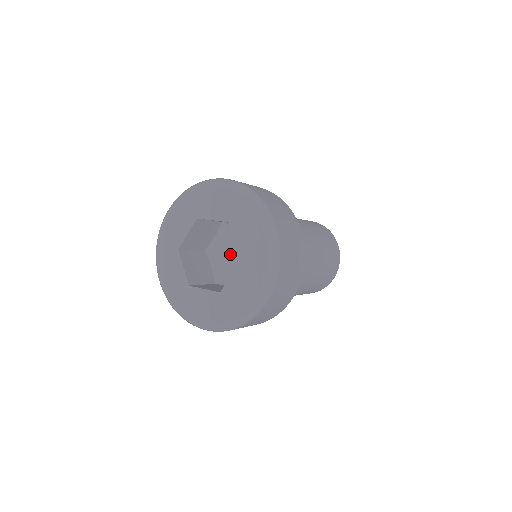
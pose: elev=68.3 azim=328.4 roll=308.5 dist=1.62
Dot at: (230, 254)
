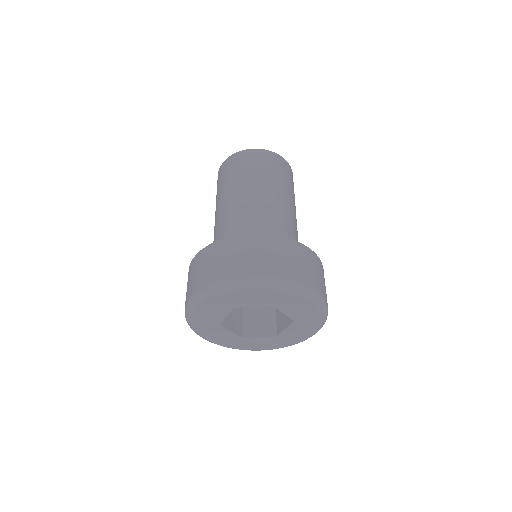
Dot at: occluded
